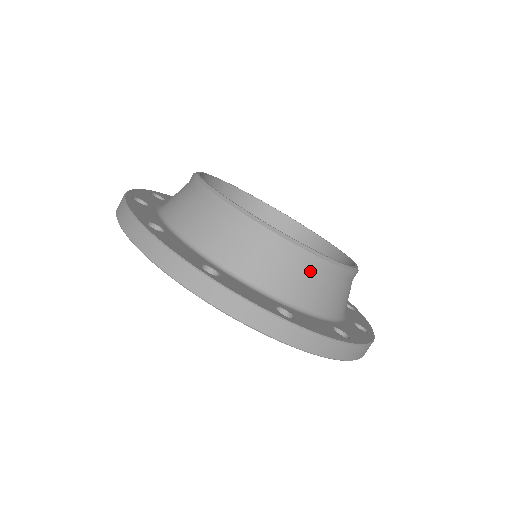
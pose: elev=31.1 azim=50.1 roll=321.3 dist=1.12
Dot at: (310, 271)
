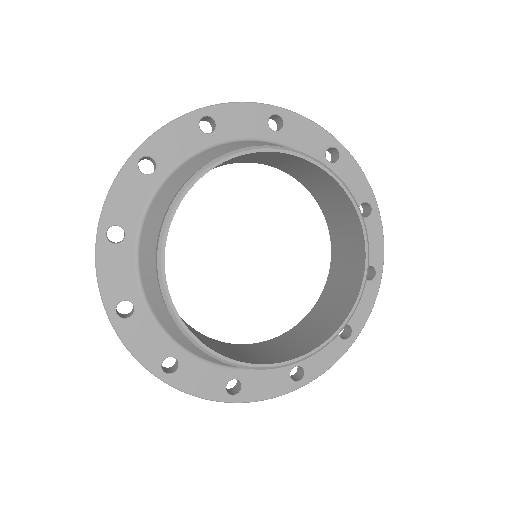
Dot at: occluded
